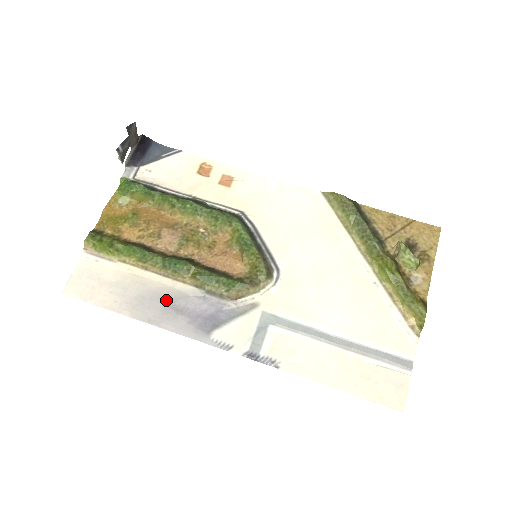
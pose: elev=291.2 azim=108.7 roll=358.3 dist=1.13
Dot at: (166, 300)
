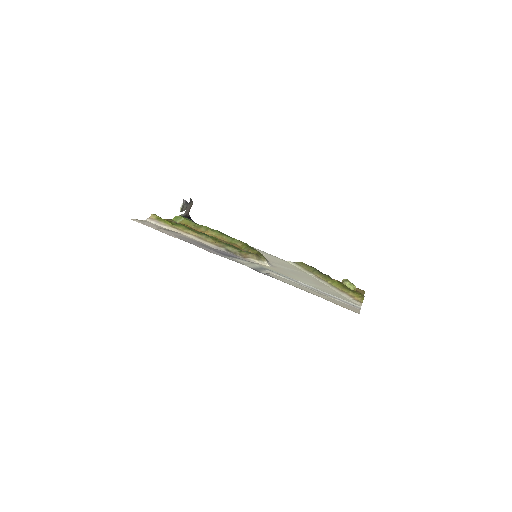
Dot at: (199, 243)
